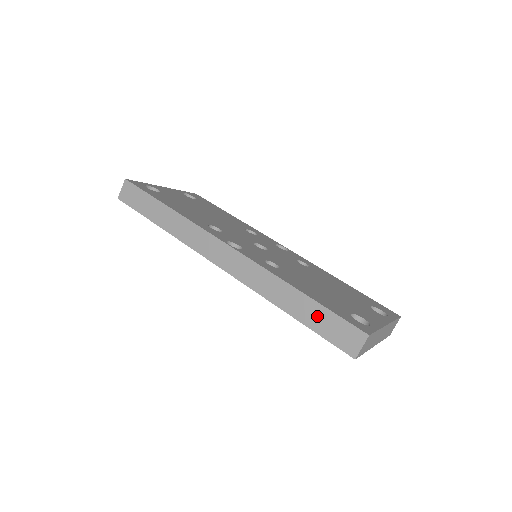
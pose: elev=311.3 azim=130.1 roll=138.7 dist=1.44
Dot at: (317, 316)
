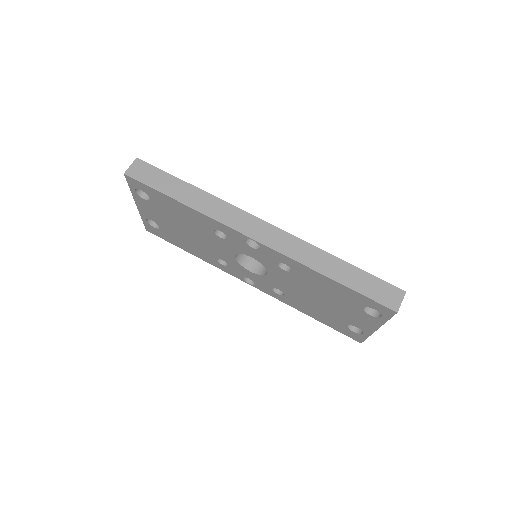
Dot at: (359, 279)
